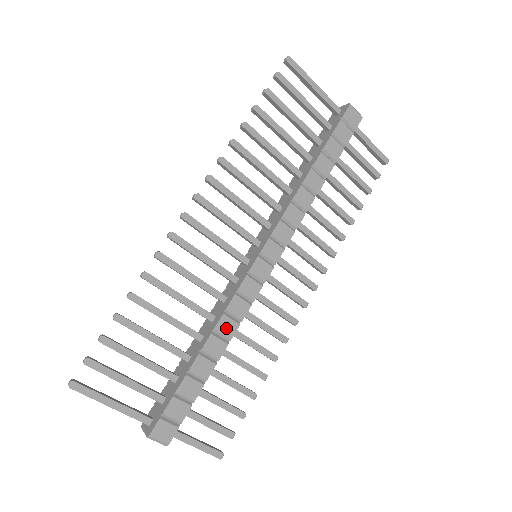
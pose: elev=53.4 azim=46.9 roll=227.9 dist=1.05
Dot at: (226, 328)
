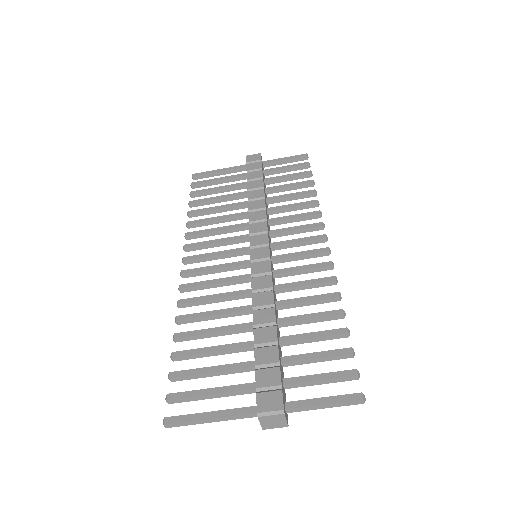
Dot at: (263, 300)
